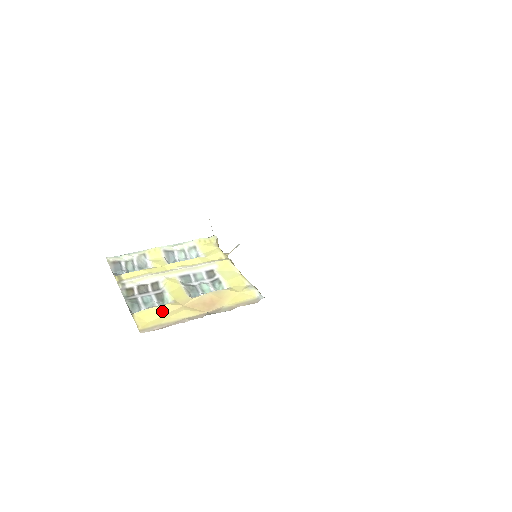
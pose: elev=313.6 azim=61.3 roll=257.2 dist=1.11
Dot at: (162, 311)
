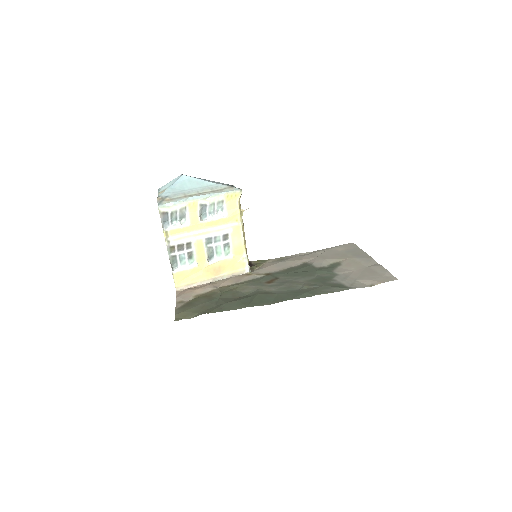
Dot at: (190, 273)
